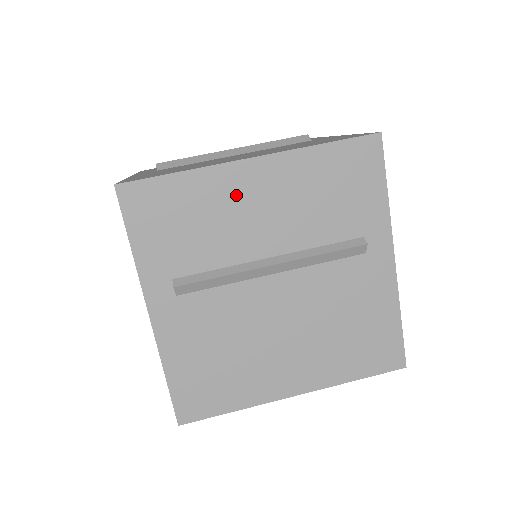
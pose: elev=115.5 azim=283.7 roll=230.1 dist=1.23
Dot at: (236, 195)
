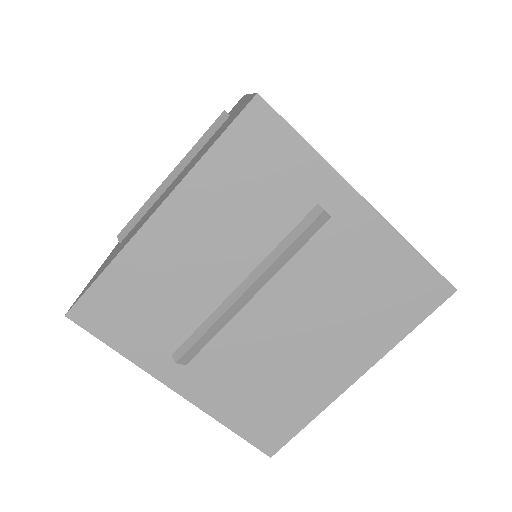
Dot at: (167, 253)
